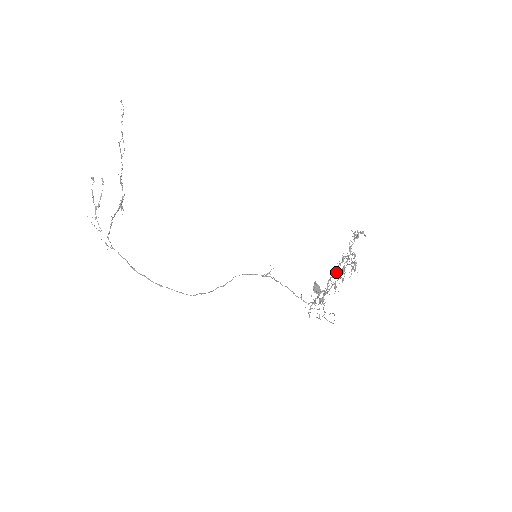
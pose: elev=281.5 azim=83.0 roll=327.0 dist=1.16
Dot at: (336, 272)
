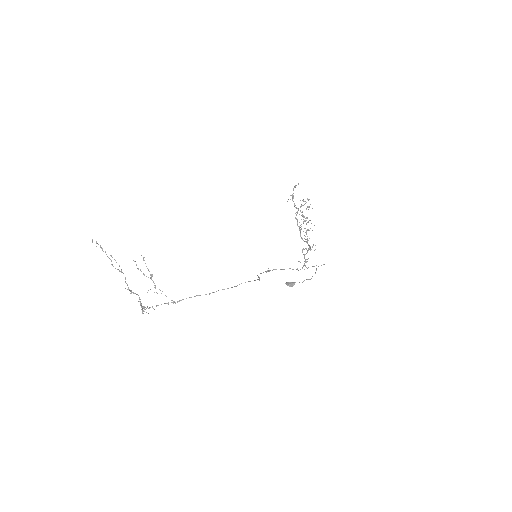
Dot at: (300, 227)
